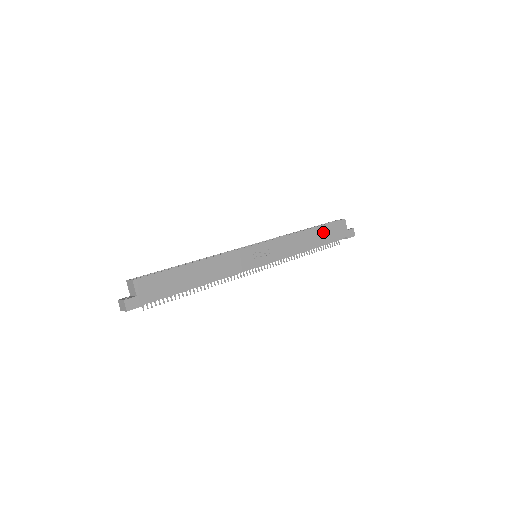
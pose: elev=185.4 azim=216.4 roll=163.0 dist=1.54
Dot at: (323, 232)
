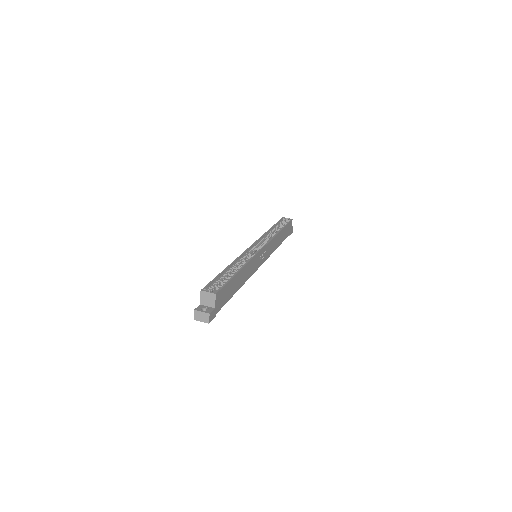
Dot at: (284, 232)
